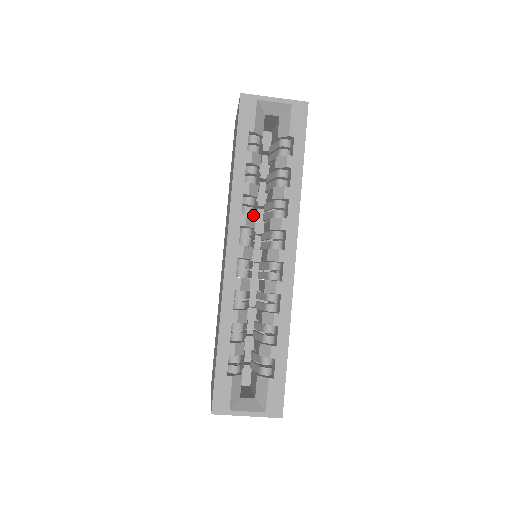
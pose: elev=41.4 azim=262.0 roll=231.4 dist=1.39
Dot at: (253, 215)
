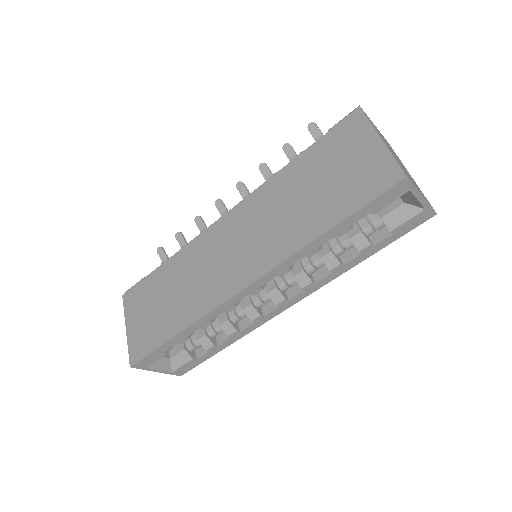
Dot at: occluded
